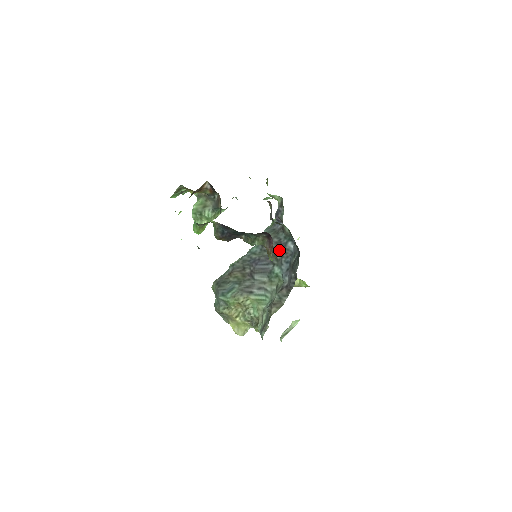
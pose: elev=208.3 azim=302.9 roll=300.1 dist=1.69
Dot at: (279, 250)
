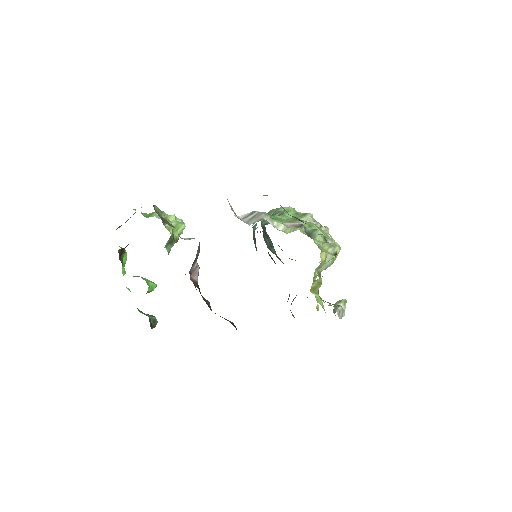
Dot at: occluded
